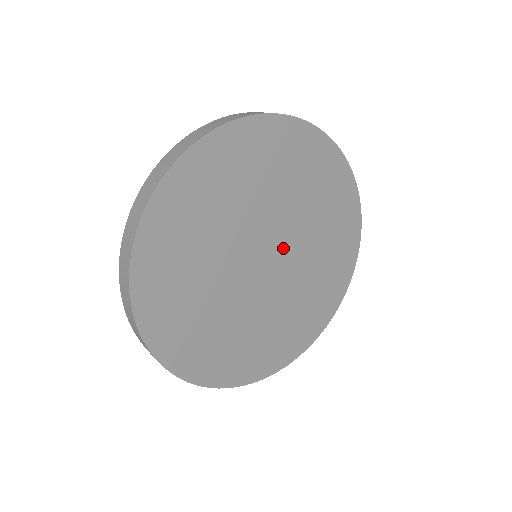
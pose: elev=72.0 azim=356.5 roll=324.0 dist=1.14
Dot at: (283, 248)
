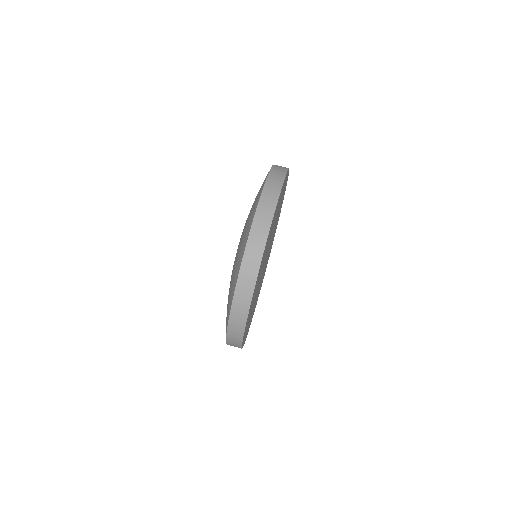
Dot at: (267, 256)
